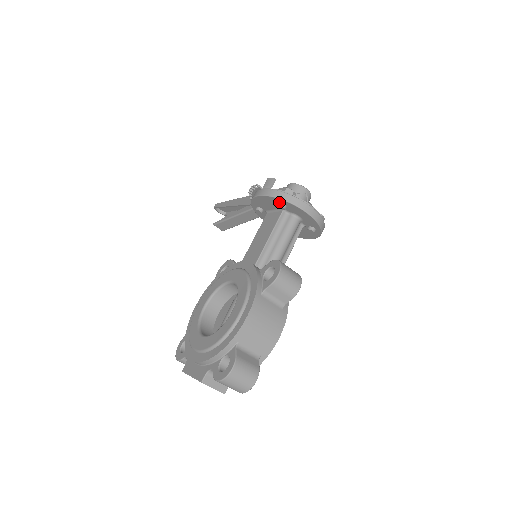
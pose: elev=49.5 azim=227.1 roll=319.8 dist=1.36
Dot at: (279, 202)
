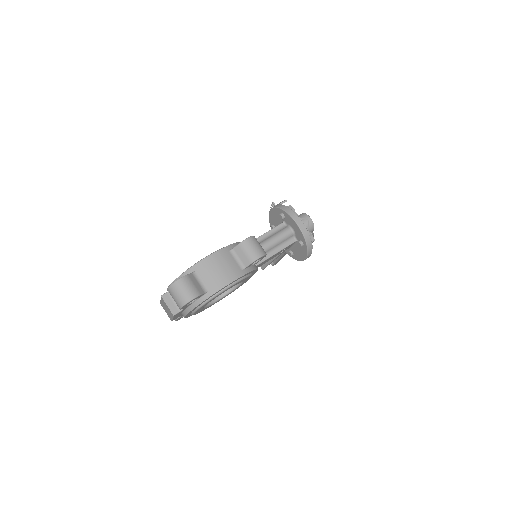
Dot at: (281, 213)
